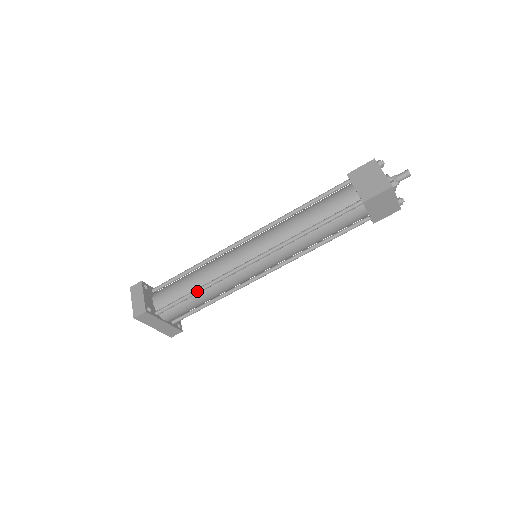
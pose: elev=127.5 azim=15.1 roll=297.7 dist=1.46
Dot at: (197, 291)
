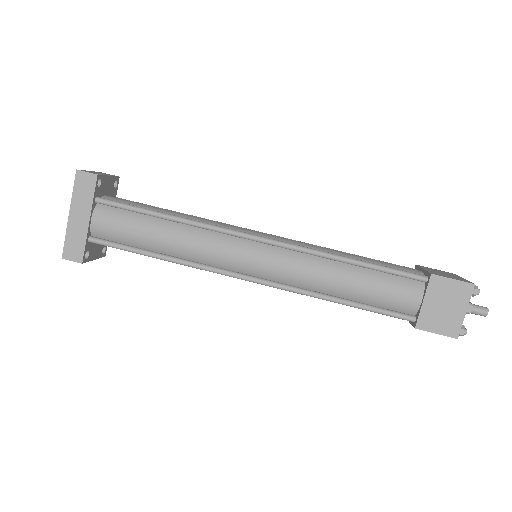
Dot at: (168, 214)
